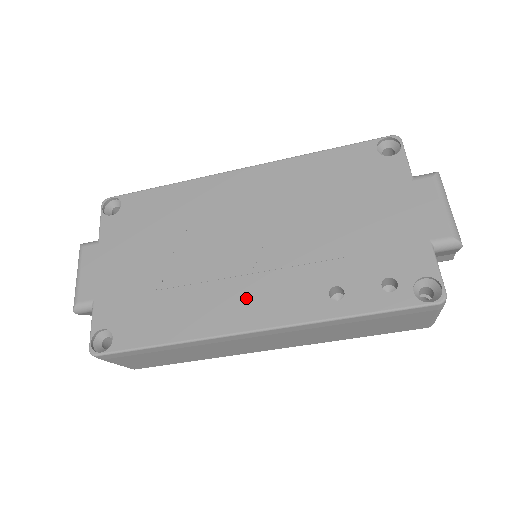
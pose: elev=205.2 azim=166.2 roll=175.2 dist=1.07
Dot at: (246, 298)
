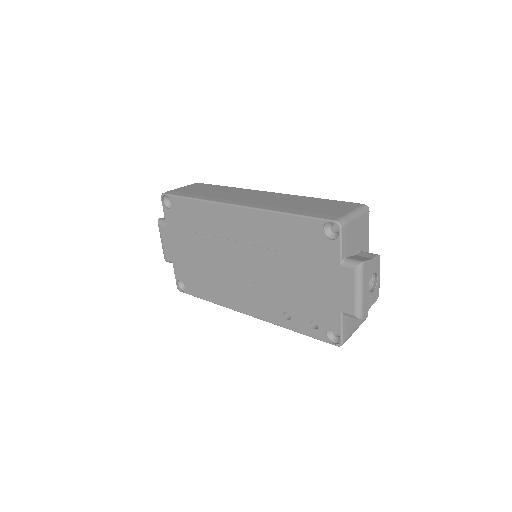
Dot at: (243, 296)
